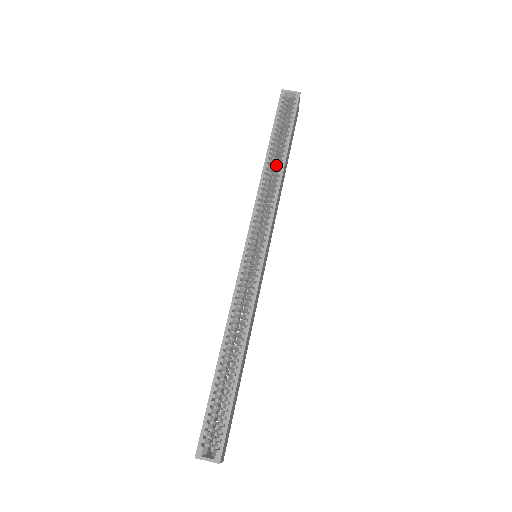
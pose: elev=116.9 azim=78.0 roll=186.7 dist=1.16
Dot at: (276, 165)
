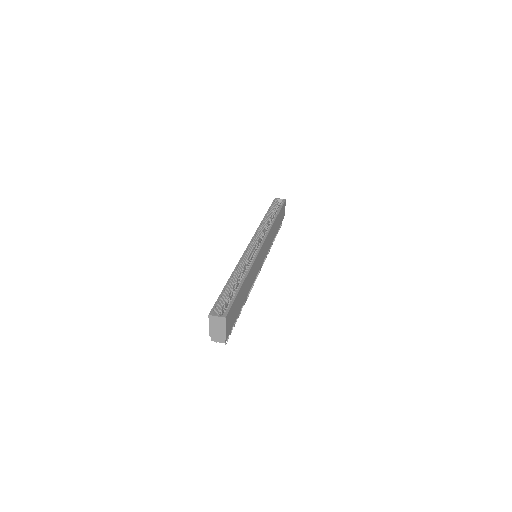
Dot at: occluded
